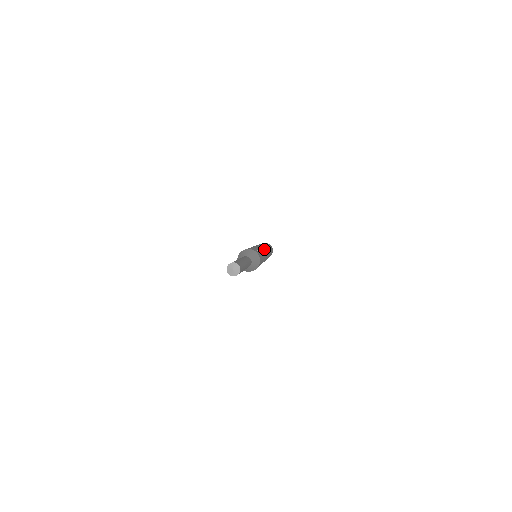
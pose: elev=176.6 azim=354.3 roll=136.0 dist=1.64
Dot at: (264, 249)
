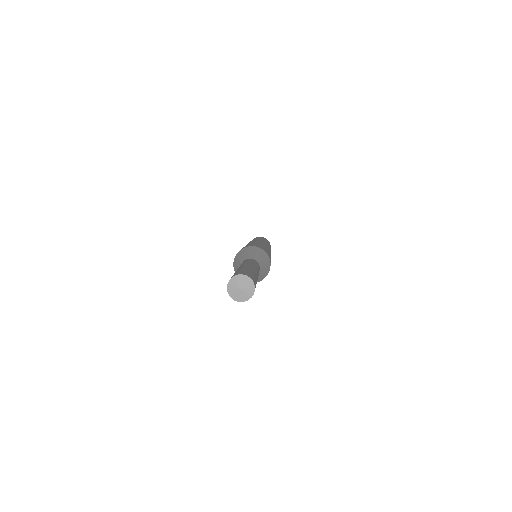
Dot at: occluded
